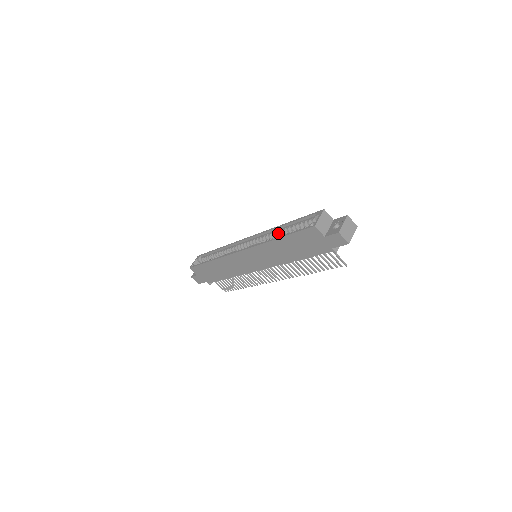
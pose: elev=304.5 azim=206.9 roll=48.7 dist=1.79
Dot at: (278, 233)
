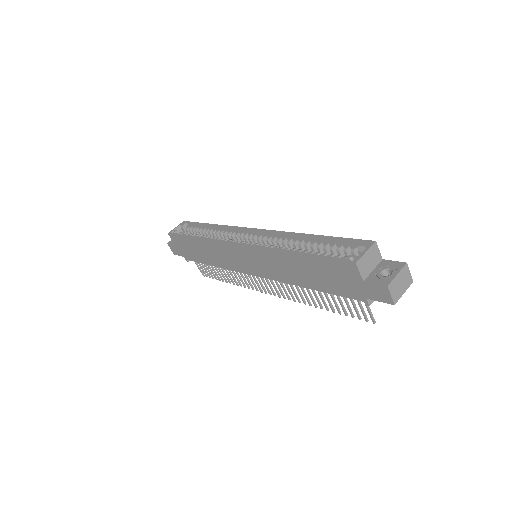
Dot at: (296, 243)
